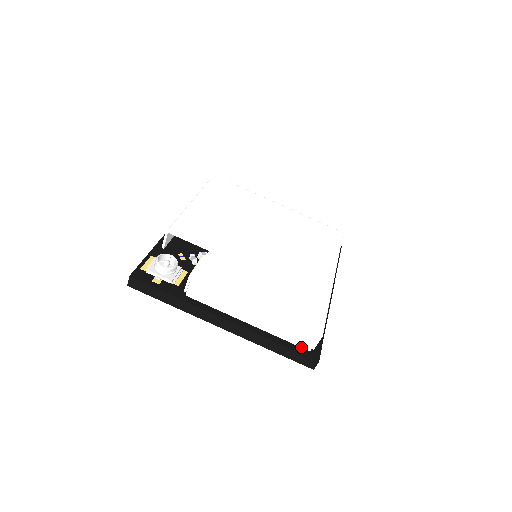
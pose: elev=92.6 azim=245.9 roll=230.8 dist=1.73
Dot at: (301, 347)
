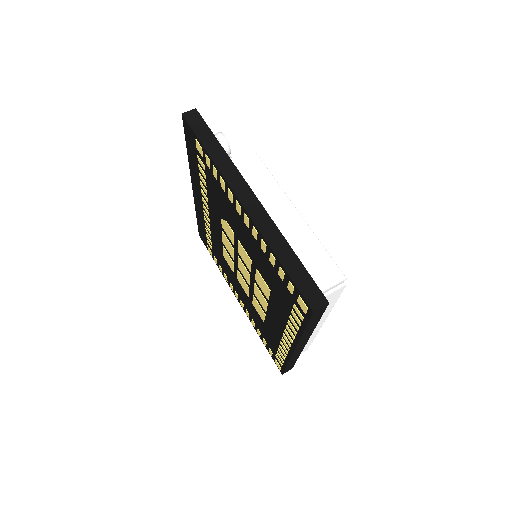
Dot at: occluded
